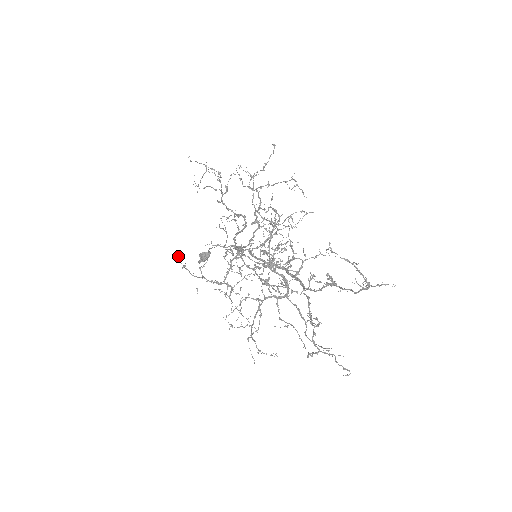
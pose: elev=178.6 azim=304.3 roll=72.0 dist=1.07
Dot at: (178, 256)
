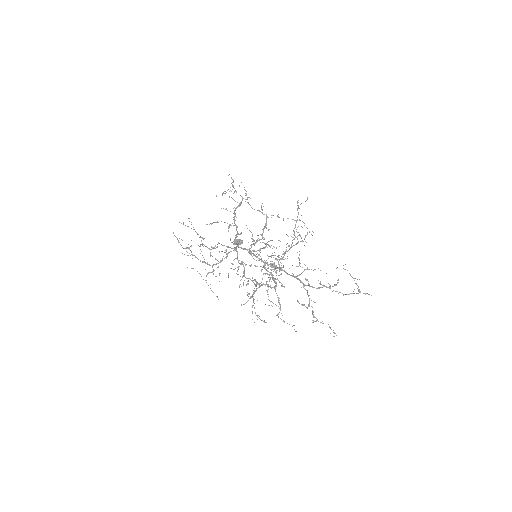
Dot at: (173, 232)
